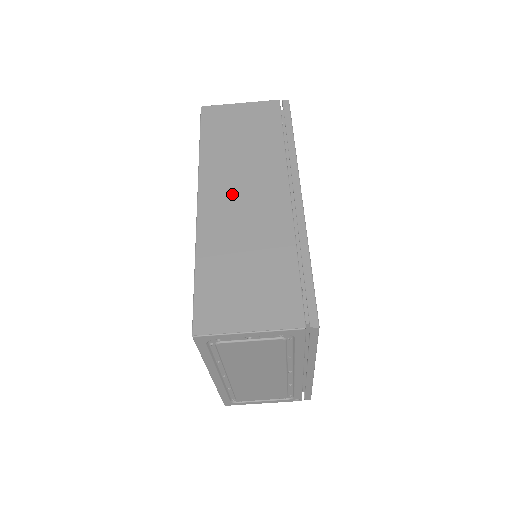
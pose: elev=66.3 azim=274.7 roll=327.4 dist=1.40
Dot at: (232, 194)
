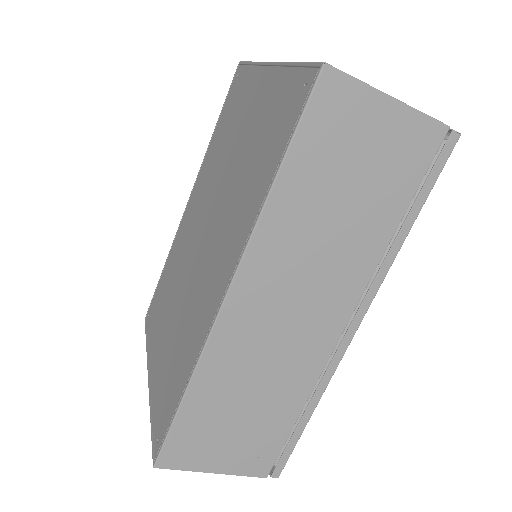
Dot at: (277, 302)
